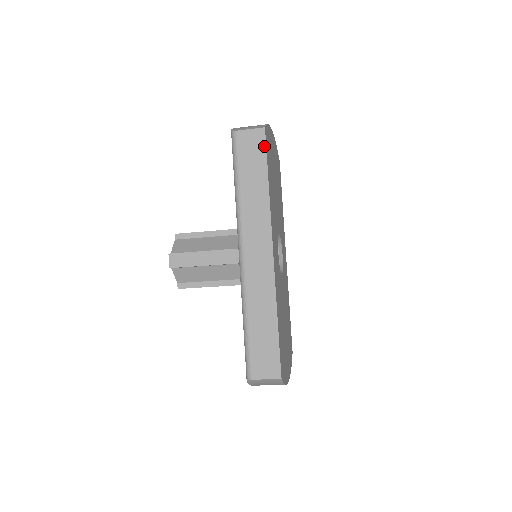
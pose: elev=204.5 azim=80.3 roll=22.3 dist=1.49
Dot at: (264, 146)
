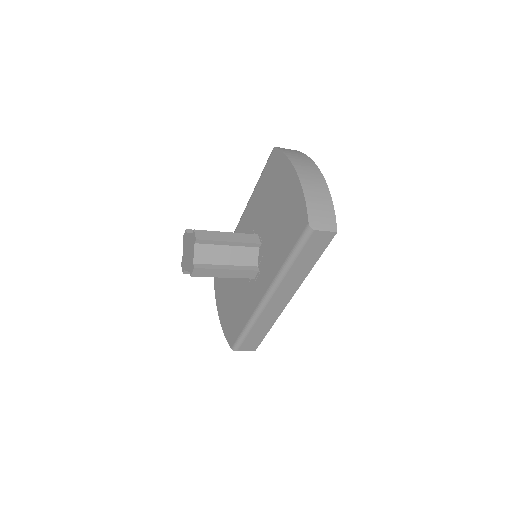
Dot at: (328, 244)
